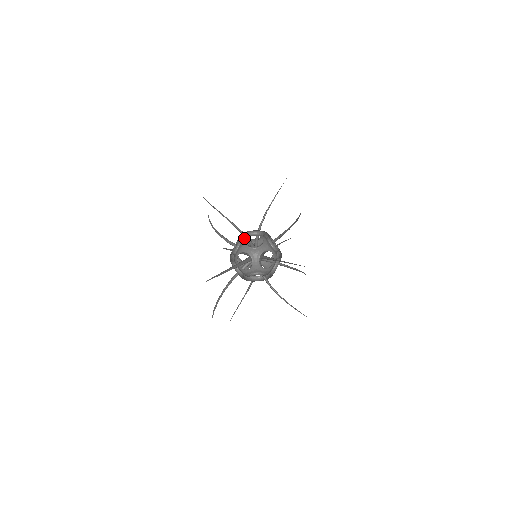
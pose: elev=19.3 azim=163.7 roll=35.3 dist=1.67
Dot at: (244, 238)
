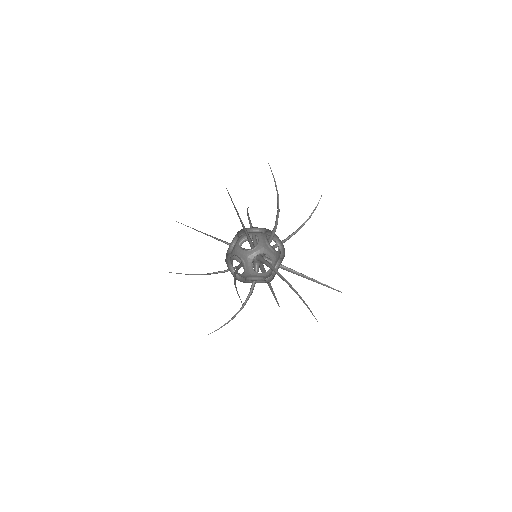
Dot at: (256, 238)
